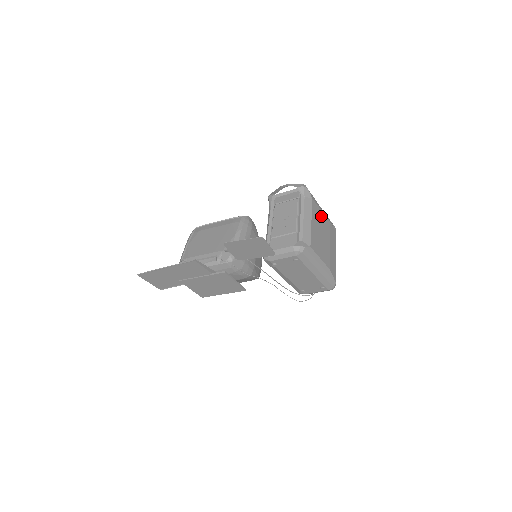
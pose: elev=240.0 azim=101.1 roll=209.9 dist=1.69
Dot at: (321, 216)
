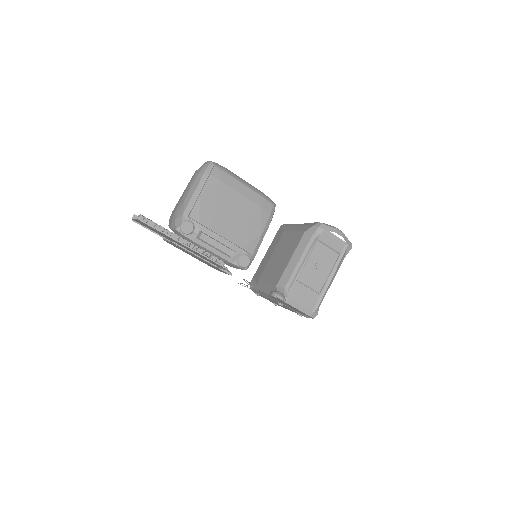
Dot at: occluded
